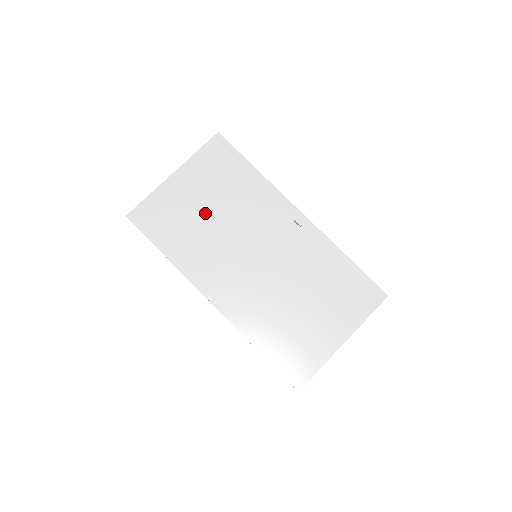
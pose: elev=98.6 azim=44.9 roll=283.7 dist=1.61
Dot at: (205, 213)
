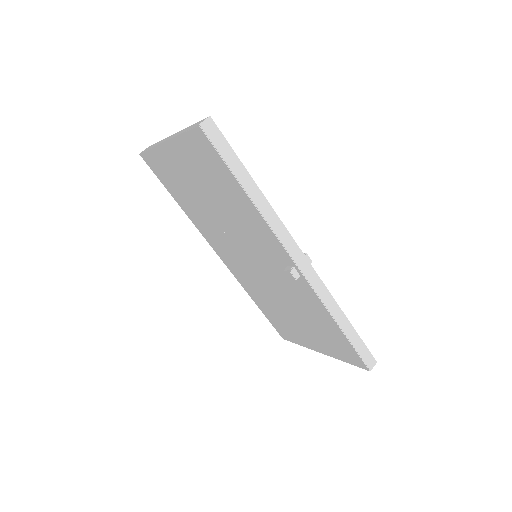
Dot at: (203, 199)
